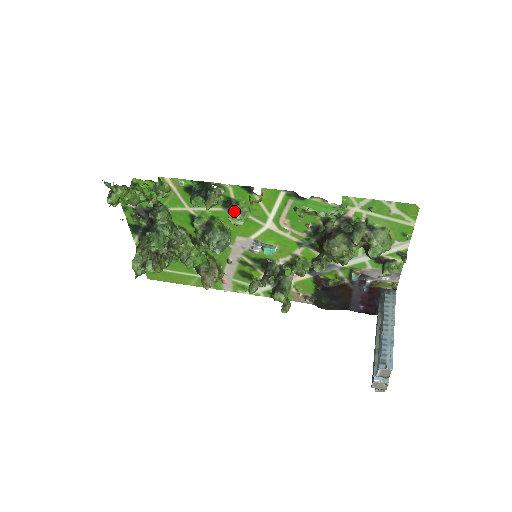
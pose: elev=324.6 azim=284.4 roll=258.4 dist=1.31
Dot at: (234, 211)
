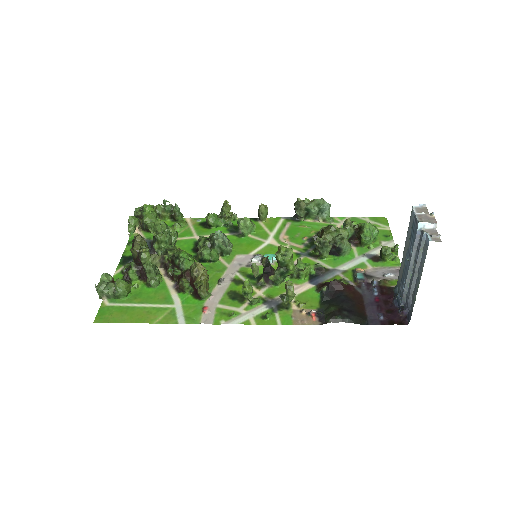
Dot at: (243, 218)
